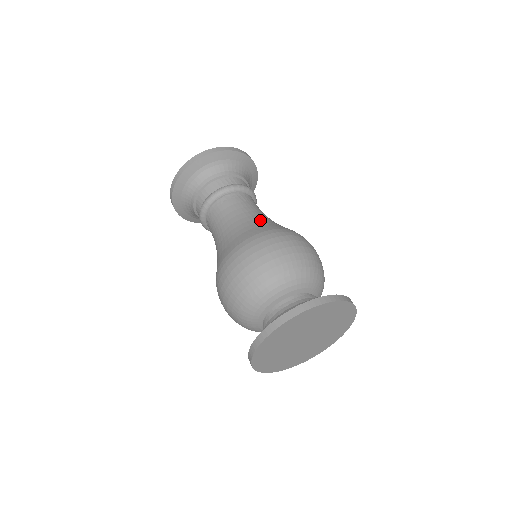
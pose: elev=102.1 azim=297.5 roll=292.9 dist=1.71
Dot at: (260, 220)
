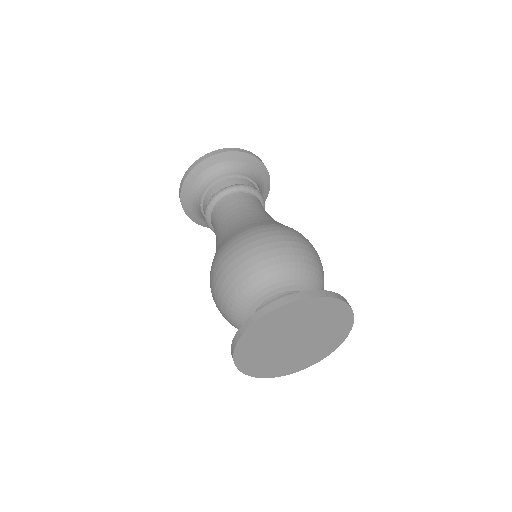
Dot at: (242, 221)
